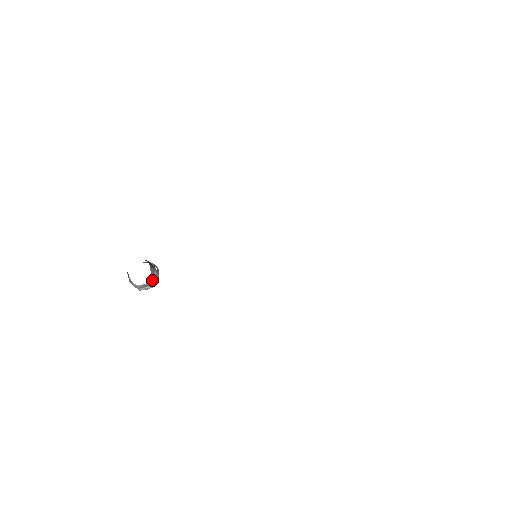
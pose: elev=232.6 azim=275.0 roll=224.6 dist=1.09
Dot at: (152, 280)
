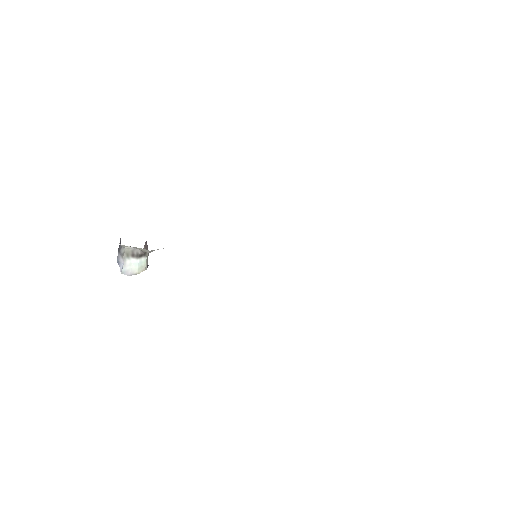
Dot at: (143, 252)
